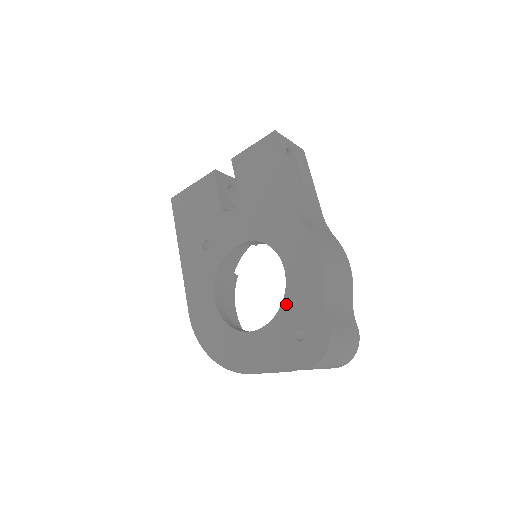
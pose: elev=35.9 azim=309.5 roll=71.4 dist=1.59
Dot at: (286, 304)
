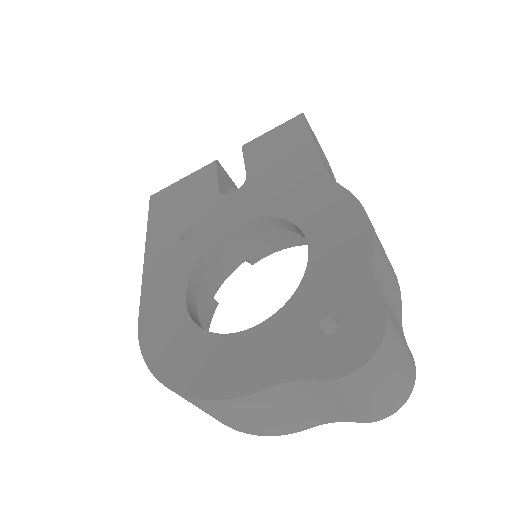
Dot at: (307, 285)
